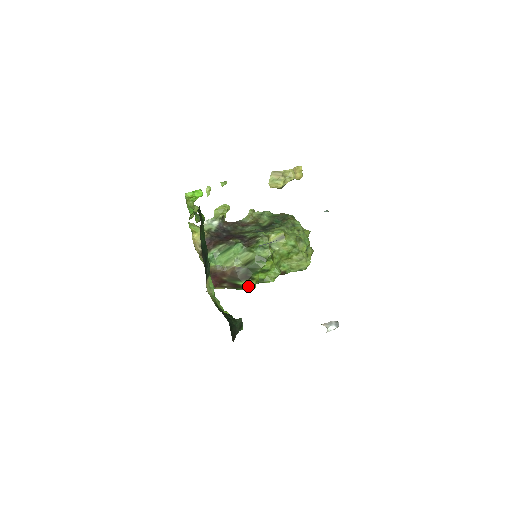
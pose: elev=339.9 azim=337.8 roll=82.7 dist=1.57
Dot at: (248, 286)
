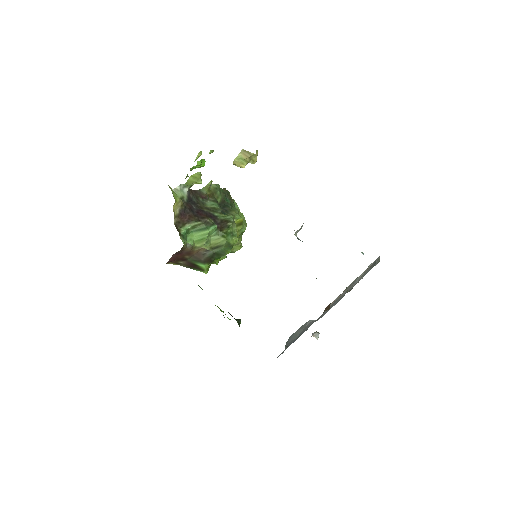
Dot at: (207, 269)
